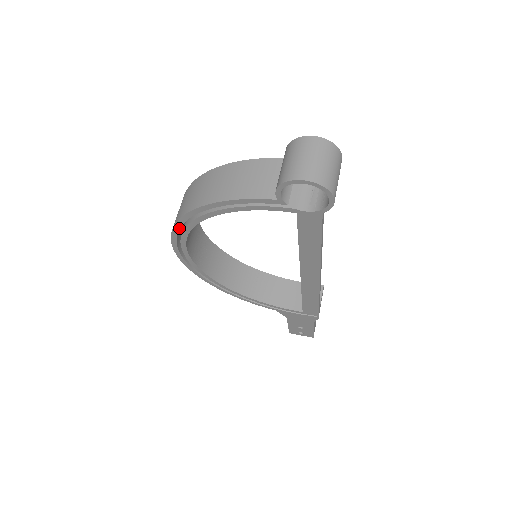
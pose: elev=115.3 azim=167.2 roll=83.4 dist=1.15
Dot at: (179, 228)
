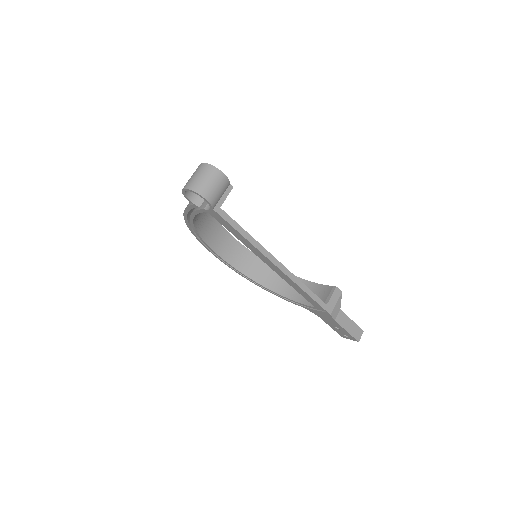
Dot at: (196, 235)
